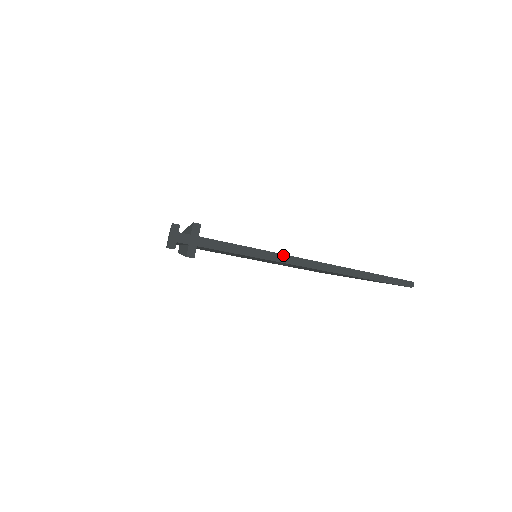
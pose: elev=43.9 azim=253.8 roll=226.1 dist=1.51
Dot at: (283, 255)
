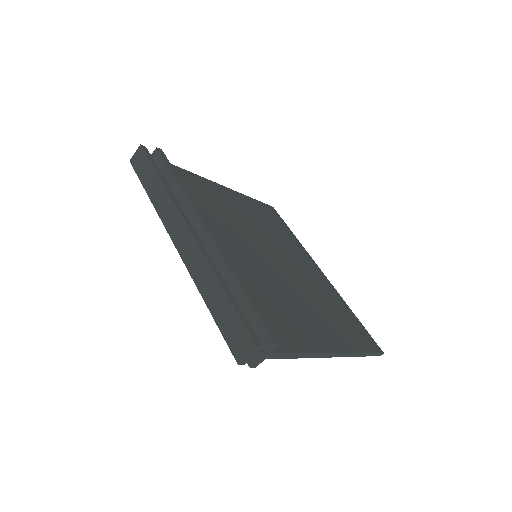
Dot at: (323, 353)
